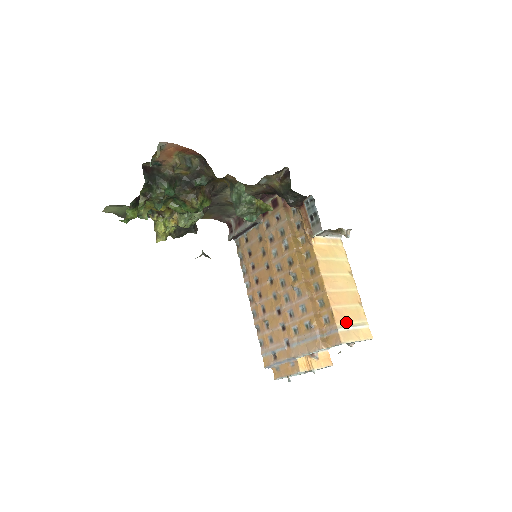
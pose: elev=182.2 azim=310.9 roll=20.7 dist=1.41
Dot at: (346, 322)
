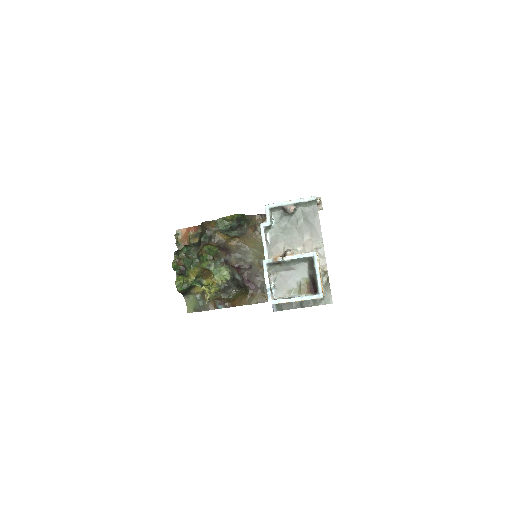
Dot at: occluded
